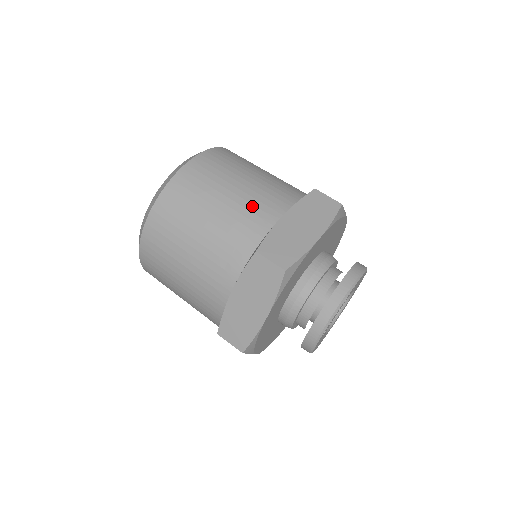
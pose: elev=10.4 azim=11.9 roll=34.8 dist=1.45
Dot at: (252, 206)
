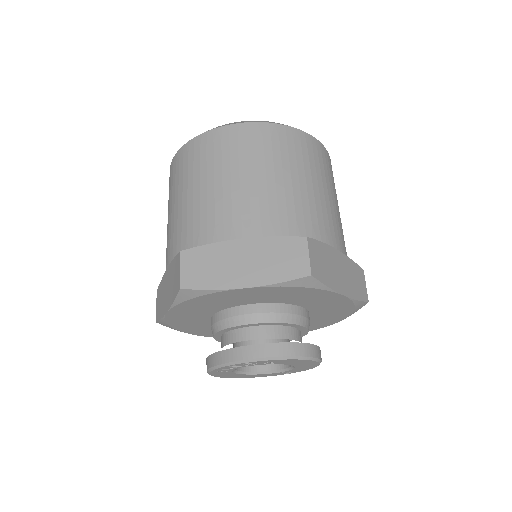
Dot at: (230, 208)
